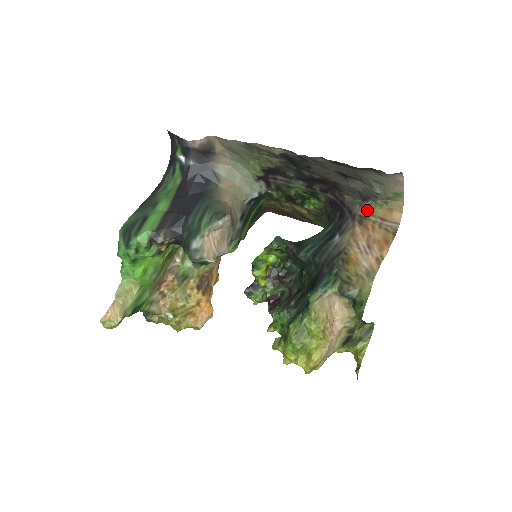
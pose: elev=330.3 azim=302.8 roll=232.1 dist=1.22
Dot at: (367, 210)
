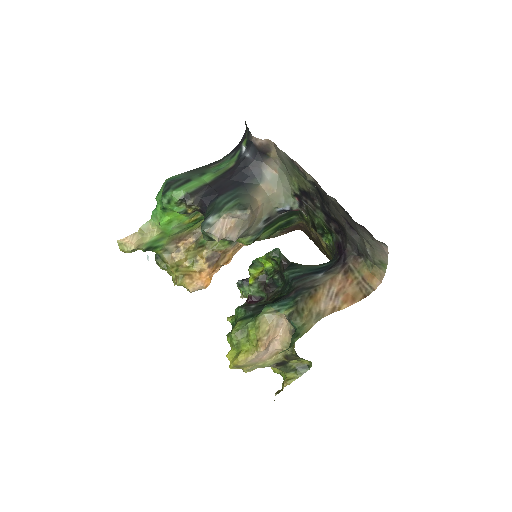
Dot at: (357, 265)
